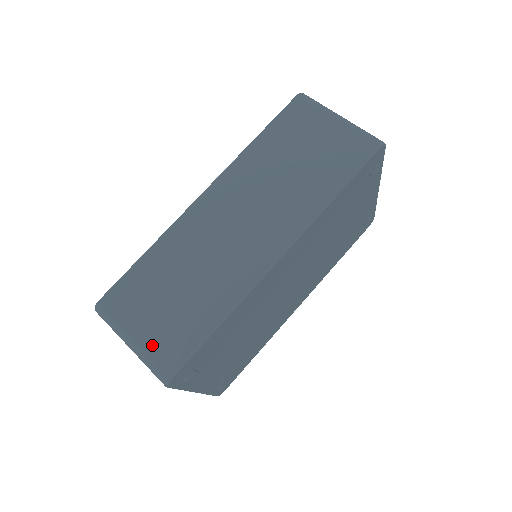
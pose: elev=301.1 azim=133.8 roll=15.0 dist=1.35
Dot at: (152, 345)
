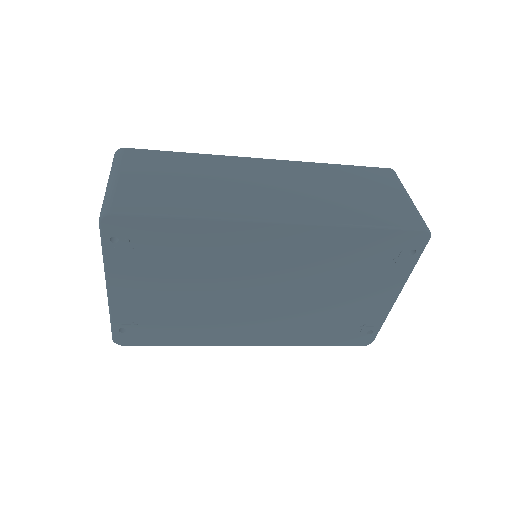
Dot at: (124, 189)
